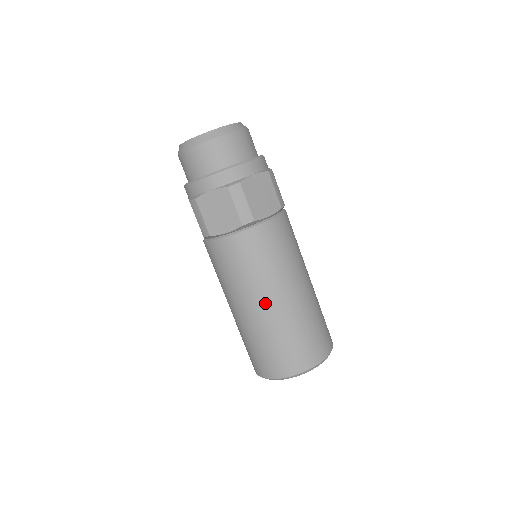
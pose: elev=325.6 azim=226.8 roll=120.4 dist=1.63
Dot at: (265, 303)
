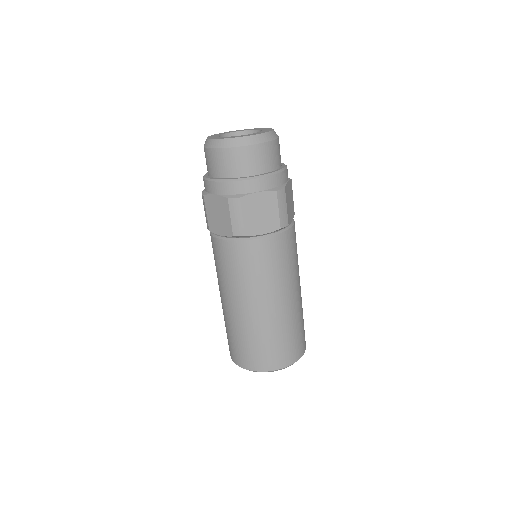
Dot at: (239, 306)
